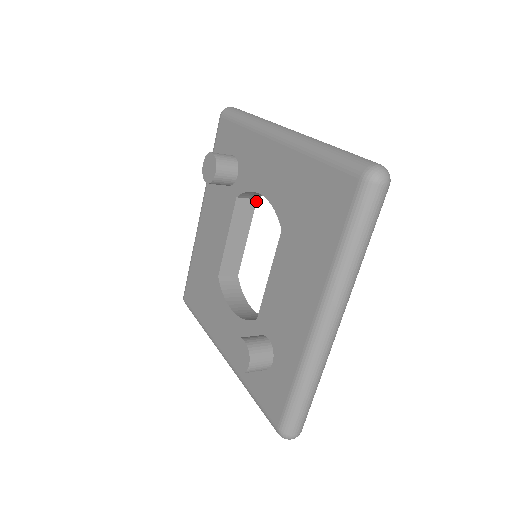
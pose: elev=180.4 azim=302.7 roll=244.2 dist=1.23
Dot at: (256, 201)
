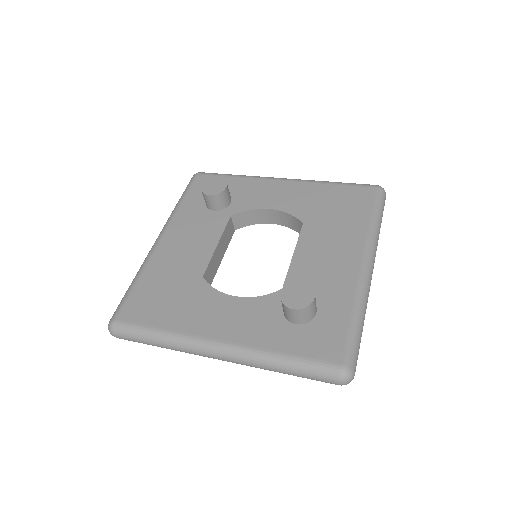
Dot at: occluded
